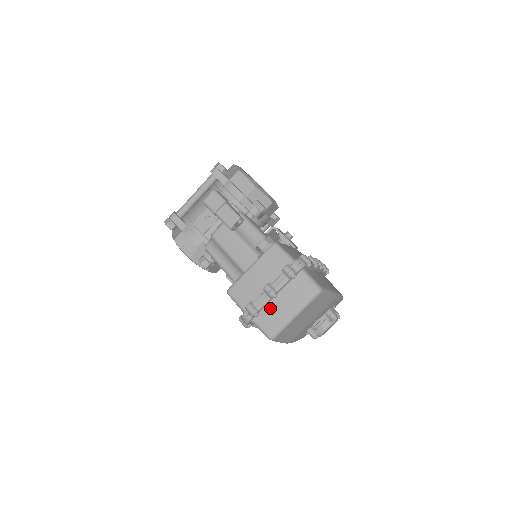
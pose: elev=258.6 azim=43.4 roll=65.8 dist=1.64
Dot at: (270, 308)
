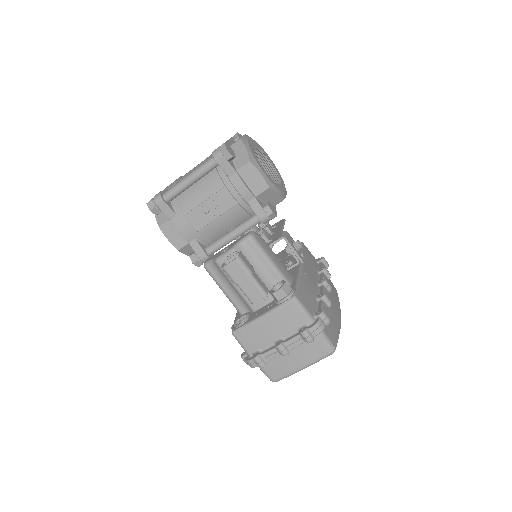
Dot at: (278, 359)
